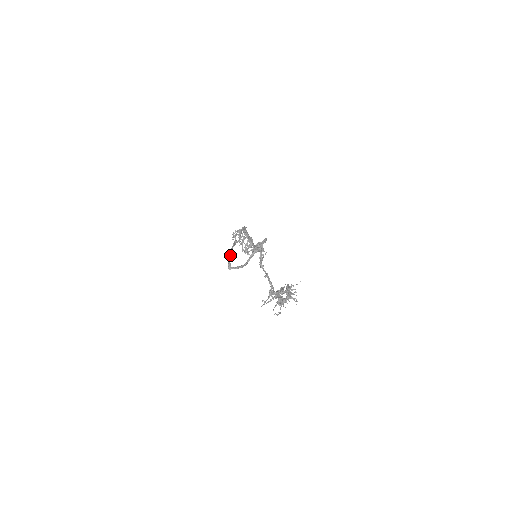
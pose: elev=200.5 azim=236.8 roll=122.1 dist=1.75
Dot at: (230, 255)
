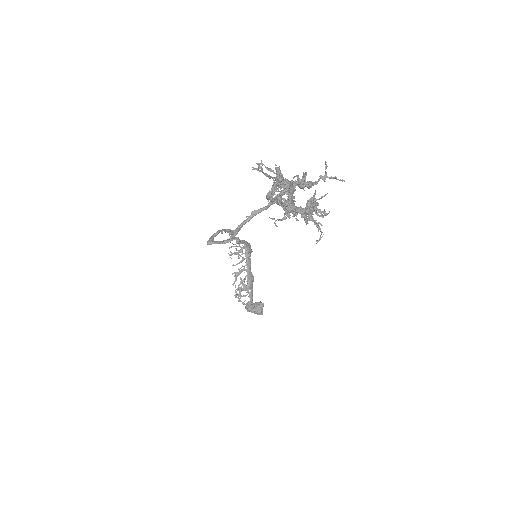
Dot at: (218, 230)
